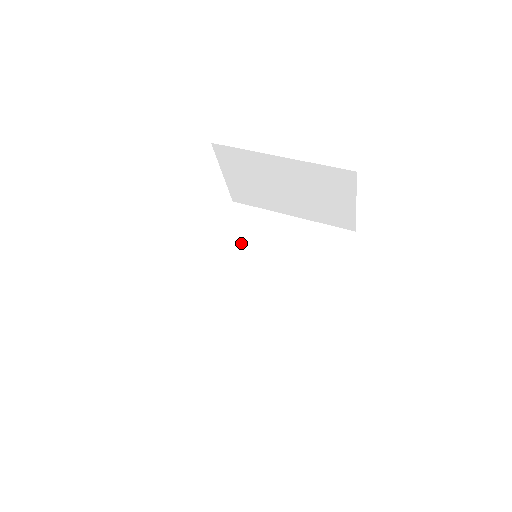
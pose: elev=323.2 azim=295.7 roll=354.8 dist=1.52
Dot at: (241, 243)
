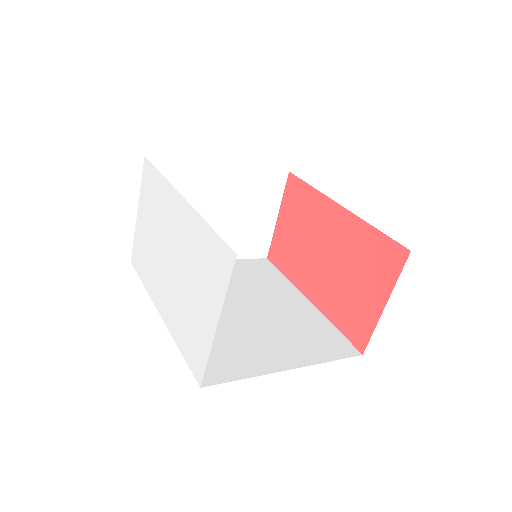
Dot at: occluded
